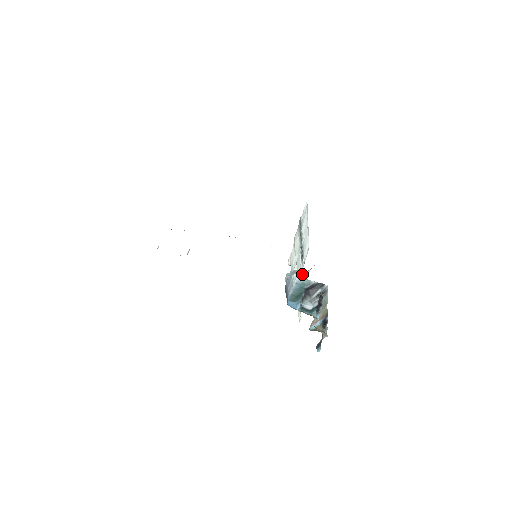
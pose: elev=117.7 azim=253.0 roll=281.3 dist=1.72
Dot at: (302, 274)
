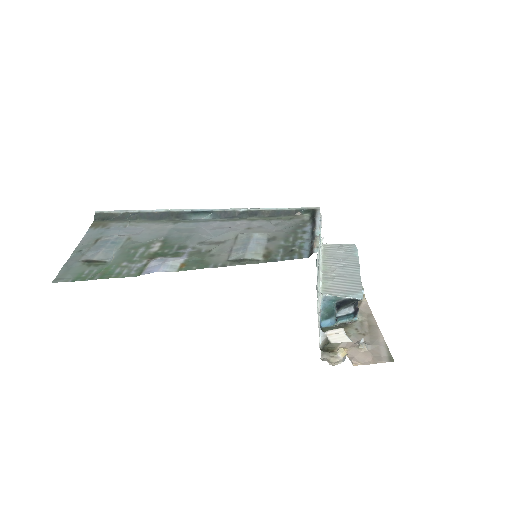
Dot at: (320, 246)
